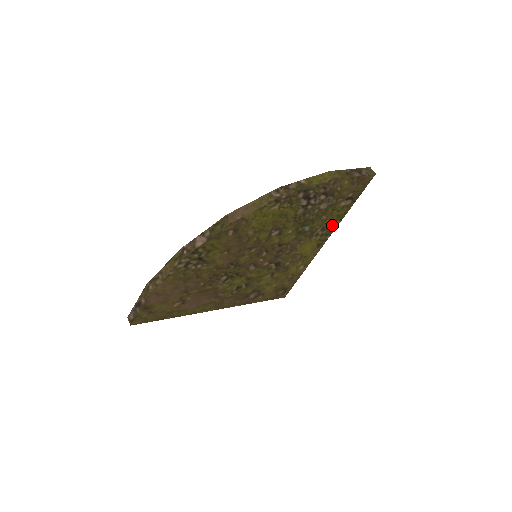
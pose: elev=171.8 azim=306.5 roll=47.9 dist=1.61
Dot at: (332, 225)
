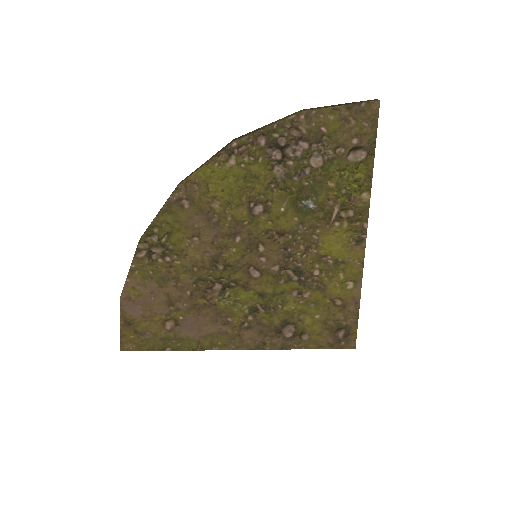
Dot at: (358, 201)
